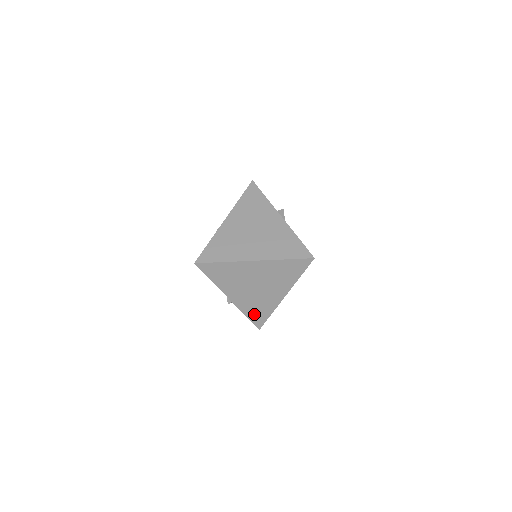
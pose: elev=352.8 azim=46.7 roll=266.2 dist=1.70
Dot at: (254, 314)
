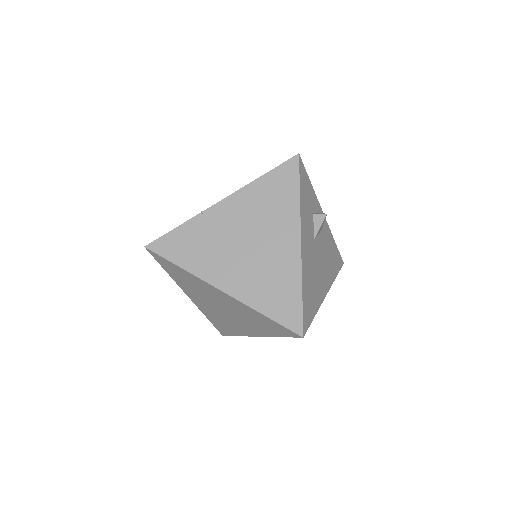
Dot at: (218, 323)
